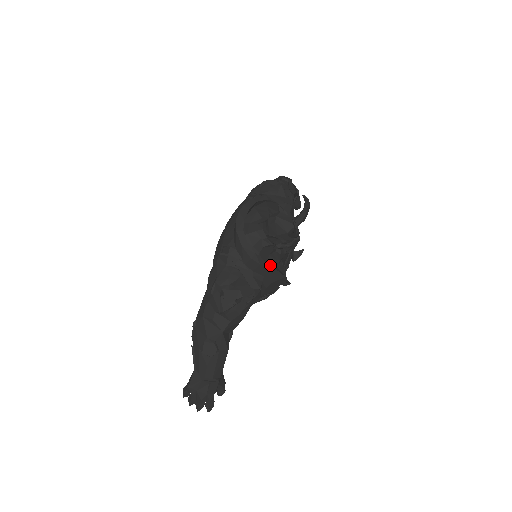
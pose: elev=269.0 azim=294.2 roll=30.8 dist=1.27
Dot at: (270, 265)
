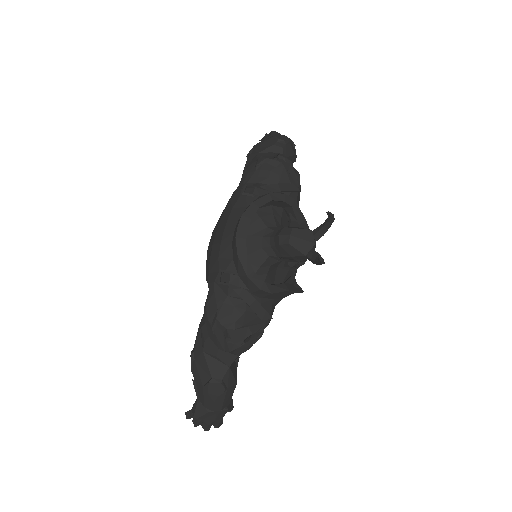
Dot at: (282, 288)
